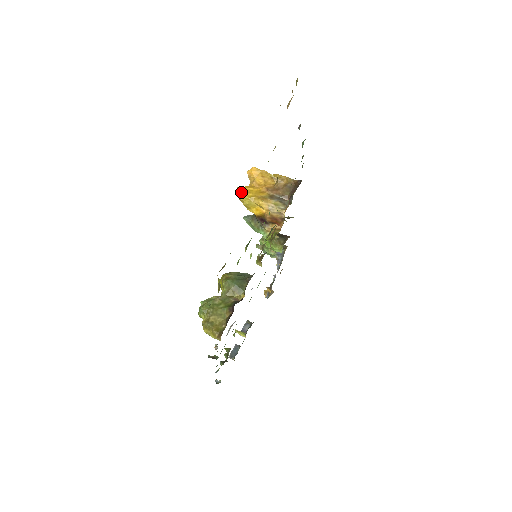
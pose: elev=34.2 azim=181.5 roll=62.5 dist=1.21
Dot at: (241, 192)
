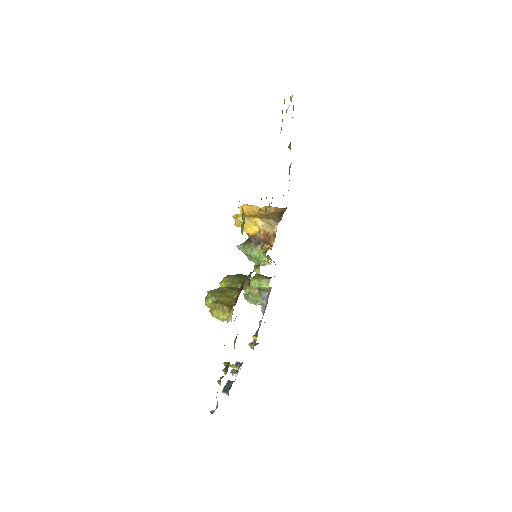
Dot at: (237, 216)
